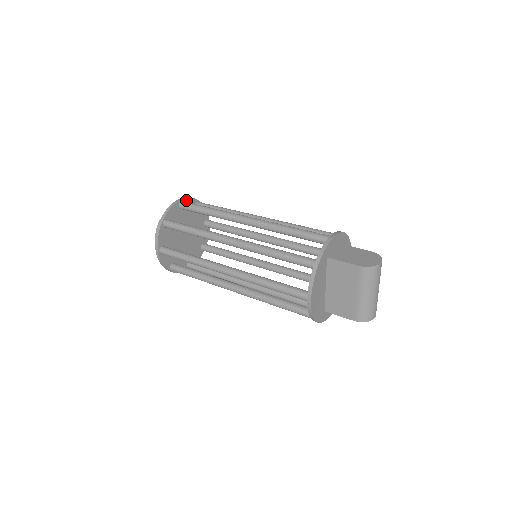
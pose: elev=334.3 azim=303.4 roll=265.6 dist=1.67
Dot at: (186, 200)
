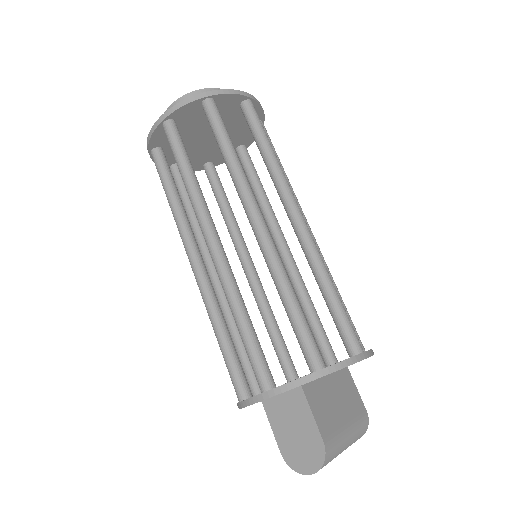
Dot at: (174, 113)
